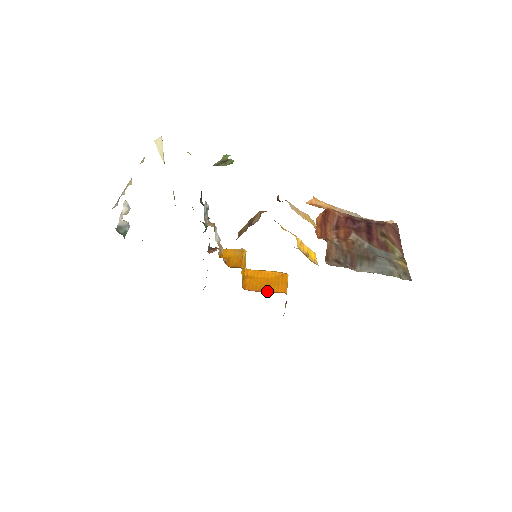
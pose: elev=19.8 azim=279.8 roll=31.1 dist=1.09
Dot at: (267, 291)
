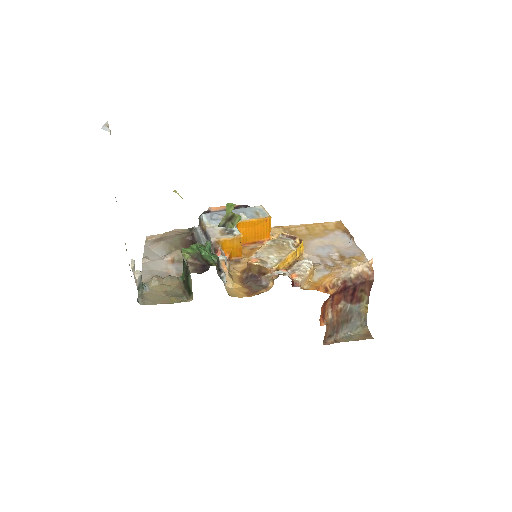
Dot at: (256, 242)
